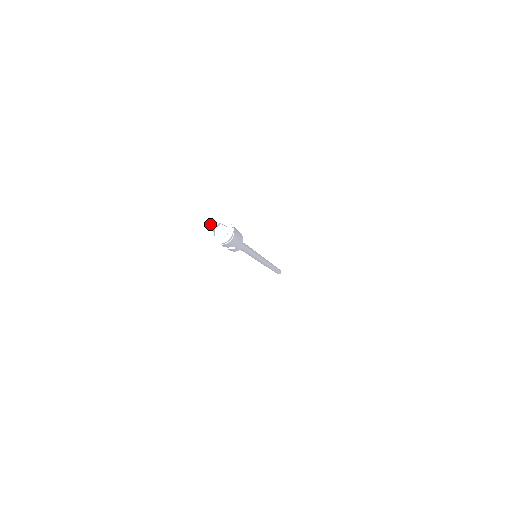
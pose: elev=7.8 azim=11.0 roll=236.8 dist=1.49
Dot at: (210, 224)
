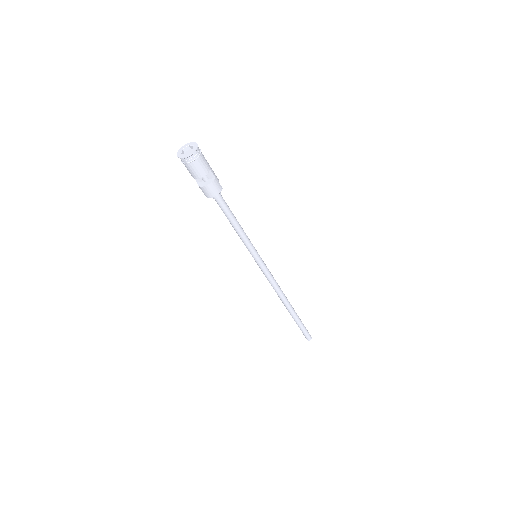
Dot at: (177, 156)
